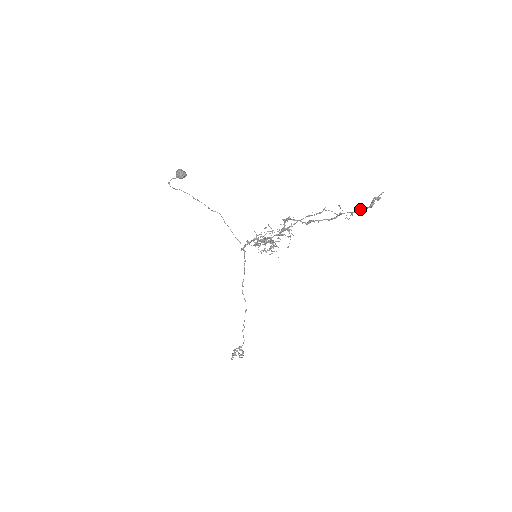
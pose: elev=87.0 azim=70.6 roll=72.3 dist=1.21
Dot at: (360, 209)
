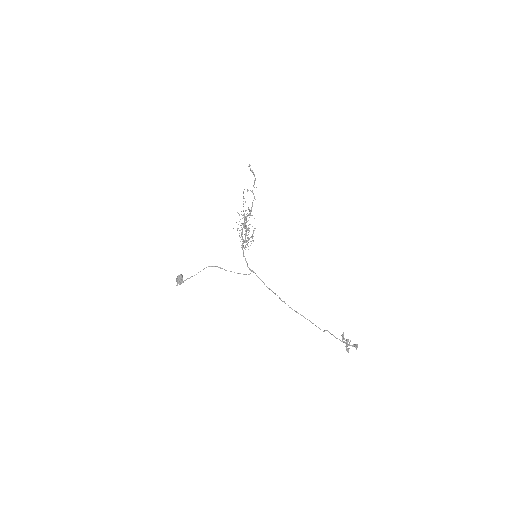
Dot at: (254, 181)
